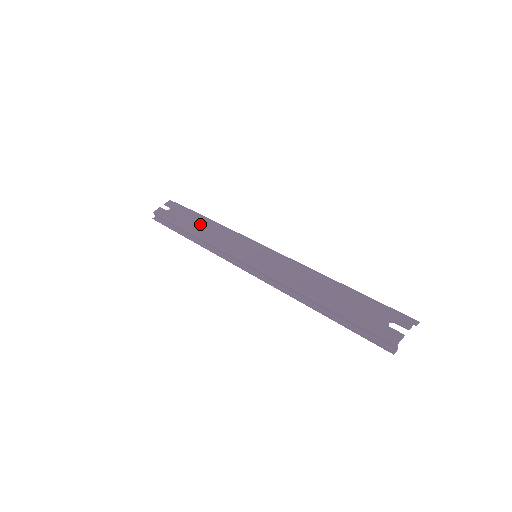
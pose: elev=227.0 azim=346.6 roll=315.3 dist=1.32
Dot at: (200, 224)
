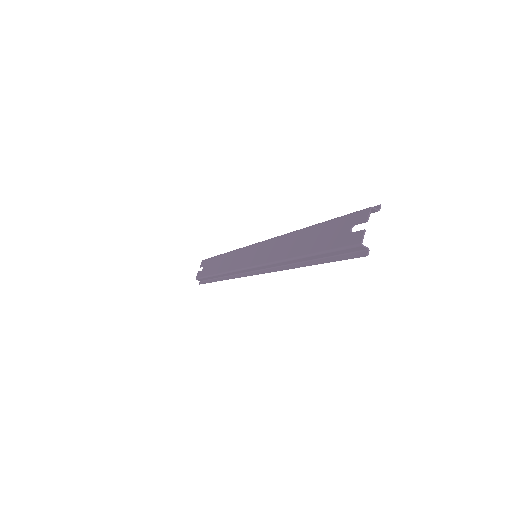
Dot at: (220, 263)
